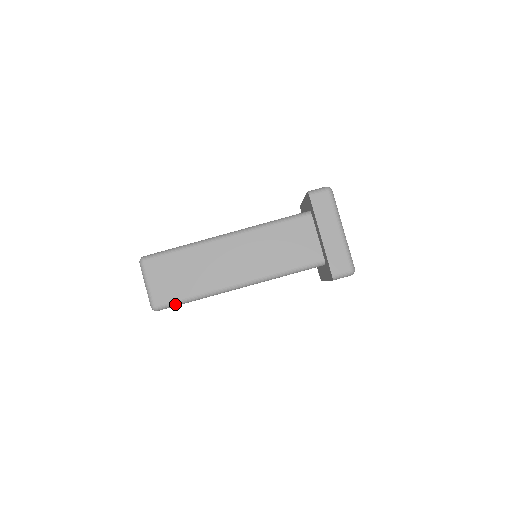
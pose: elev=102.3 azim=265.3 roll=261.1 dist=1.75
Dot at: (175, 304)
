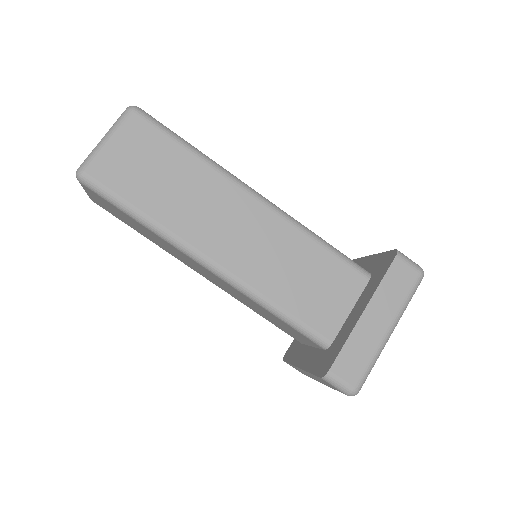
Dot at: (110, 198)
